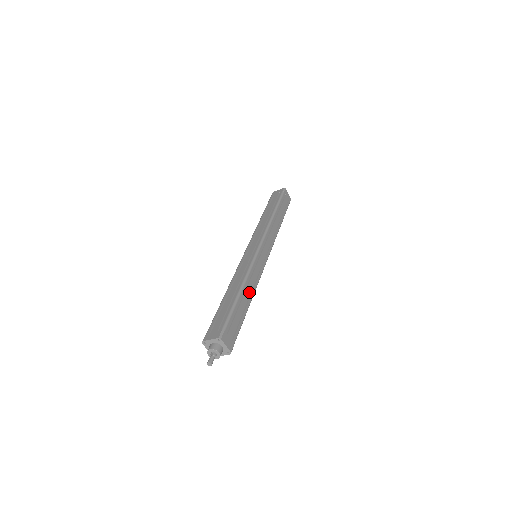
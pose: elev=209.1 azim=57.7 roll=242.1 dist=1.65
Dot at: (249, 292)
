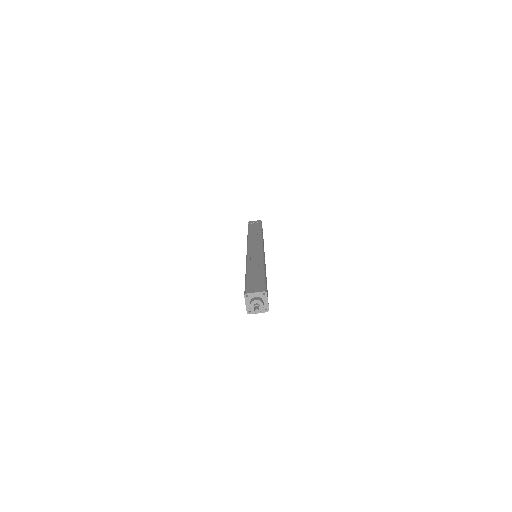
Dot at: occluded
